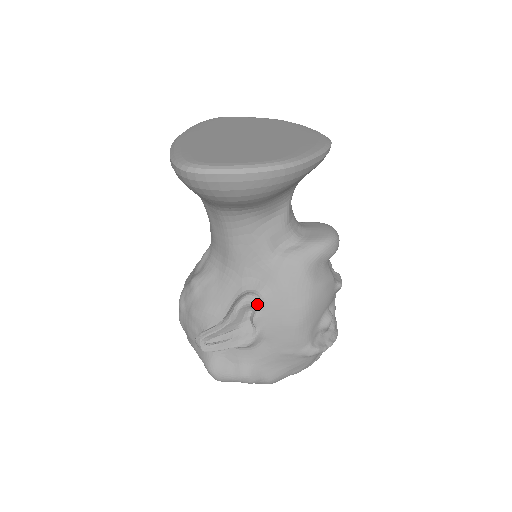
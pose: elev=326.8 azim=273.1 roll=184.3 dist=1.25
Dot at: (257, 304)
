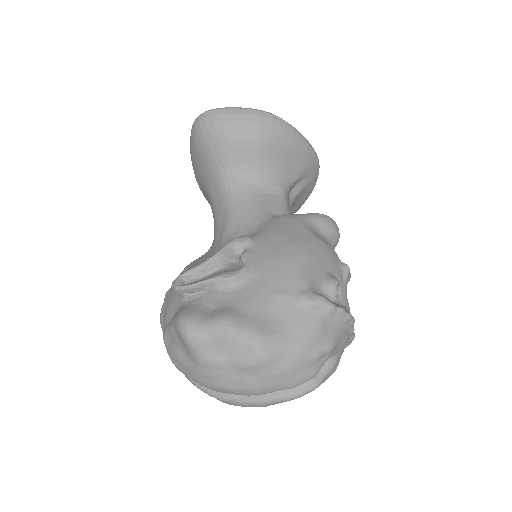
Dot at: (247, 241)
